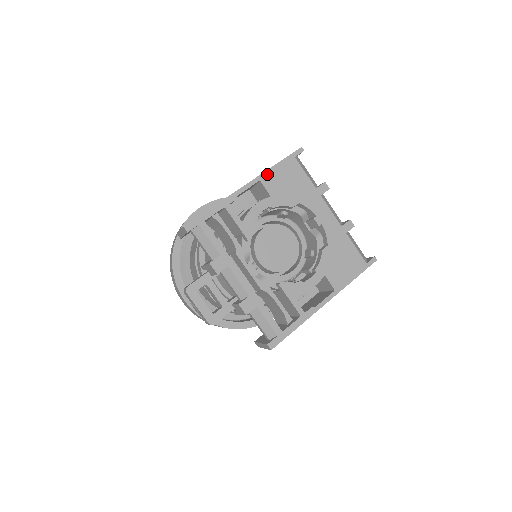
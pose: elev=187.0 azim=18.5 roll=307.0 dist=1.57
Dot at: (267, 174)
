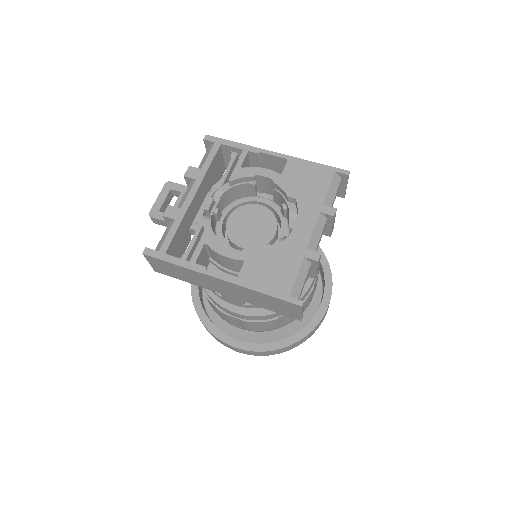
Dot at: (299, 161)
